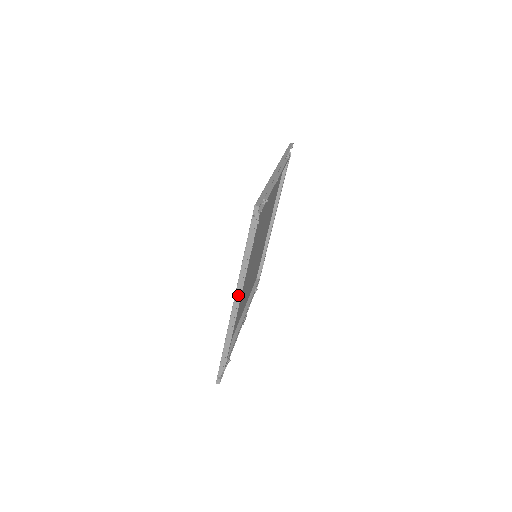
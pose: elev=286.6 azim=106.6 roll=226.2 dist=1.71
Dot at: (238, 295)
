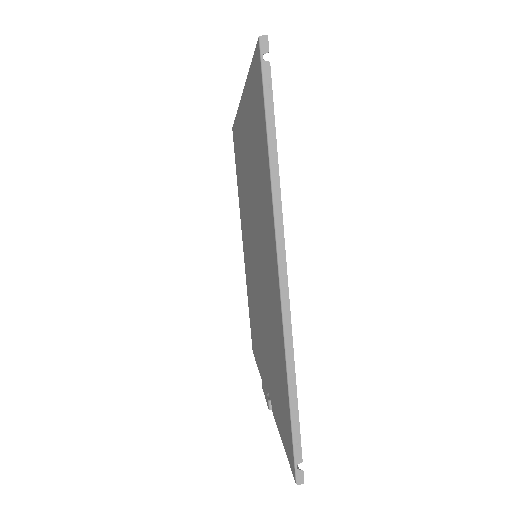
Dot at: (282, 243)
